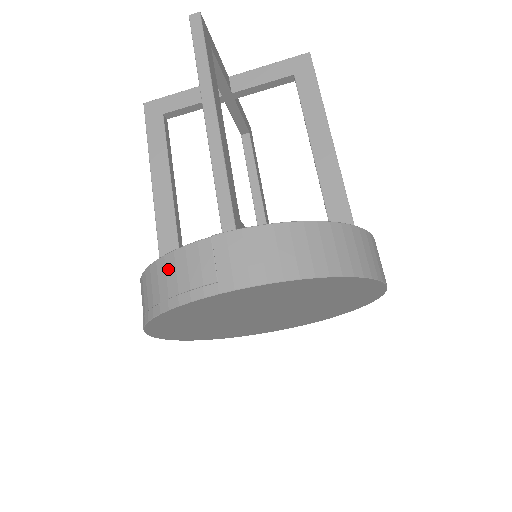
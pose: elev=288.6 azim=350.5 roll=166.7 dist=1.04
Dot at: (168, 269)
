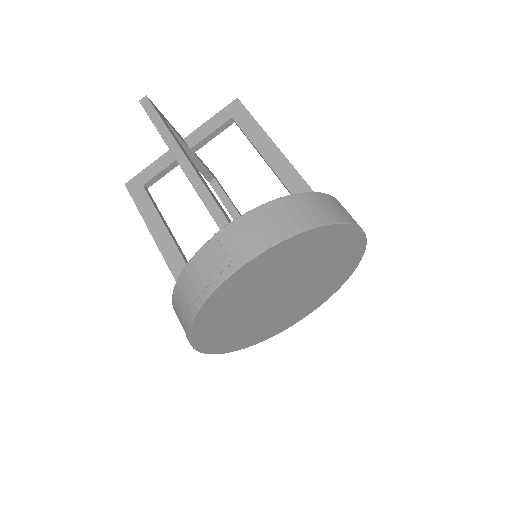
Dot at: (191, 275)
